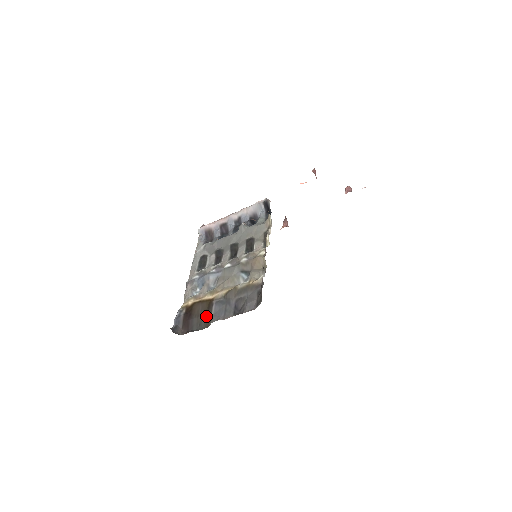
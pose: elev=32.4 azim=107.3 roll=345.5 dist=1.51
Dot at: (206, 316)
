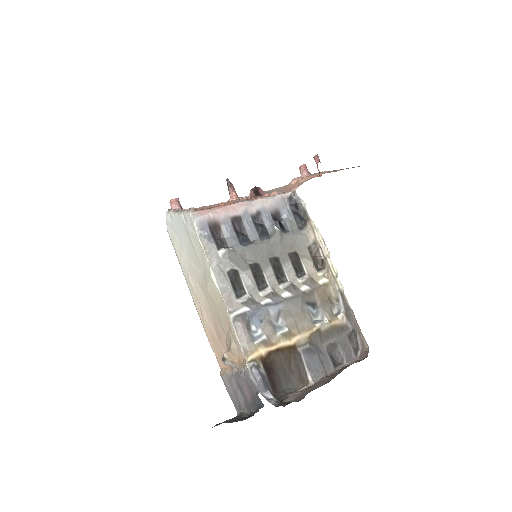
Dot at: (296, 370)
